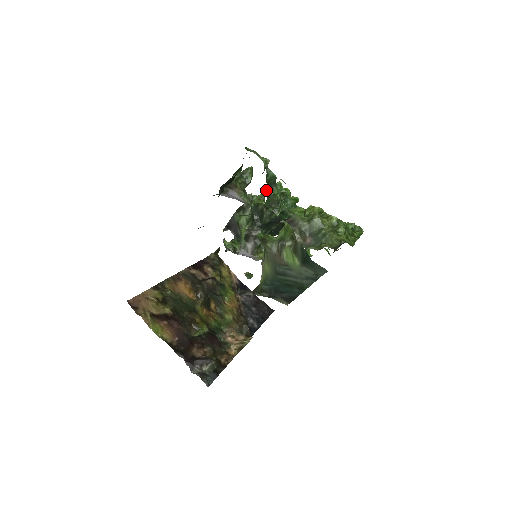
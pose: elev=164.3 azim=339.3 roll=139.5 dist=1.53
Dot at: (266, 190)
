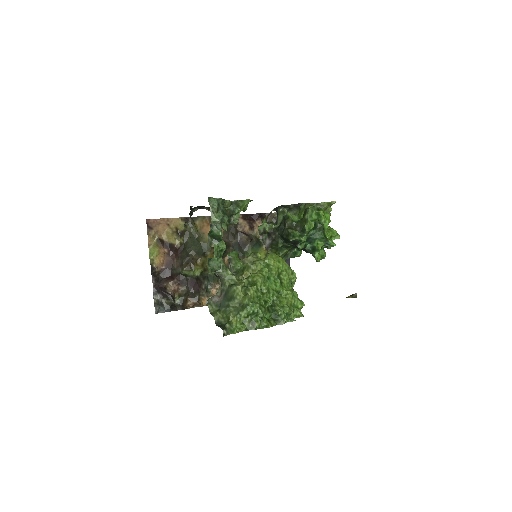
Dot at: (332, 202)
